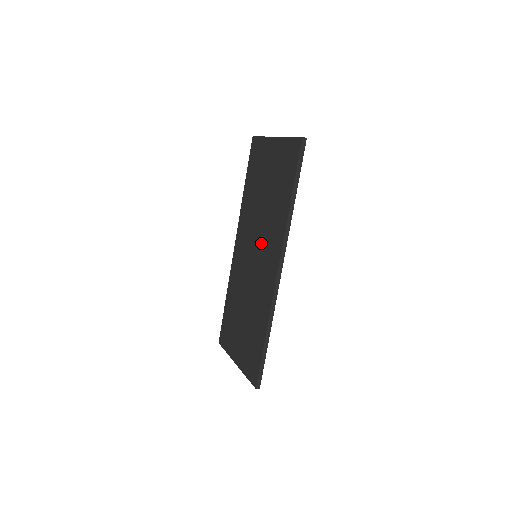
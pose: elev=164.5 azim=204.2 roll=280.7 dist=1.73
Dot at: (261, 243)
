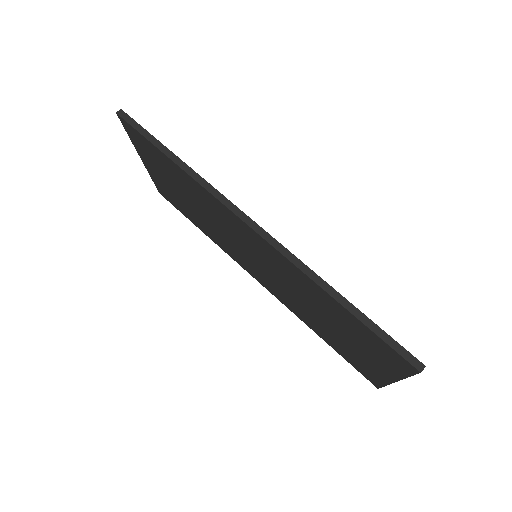
Dot at: (235, 238)
